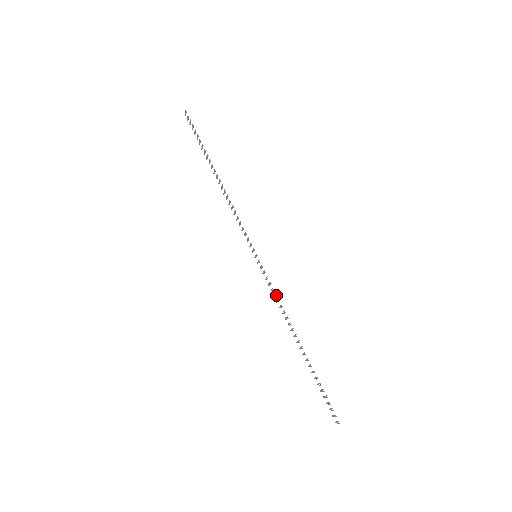
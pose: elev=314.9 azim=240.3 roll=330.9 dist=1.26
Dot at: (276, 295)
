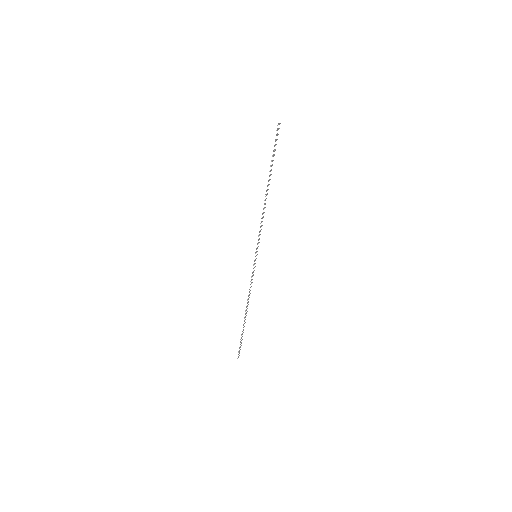
Dot at: occluded
